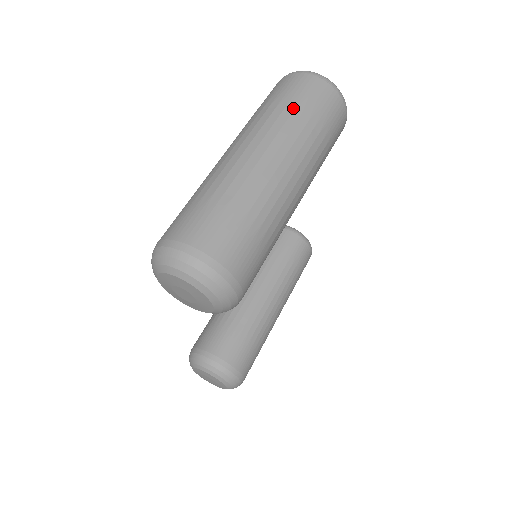
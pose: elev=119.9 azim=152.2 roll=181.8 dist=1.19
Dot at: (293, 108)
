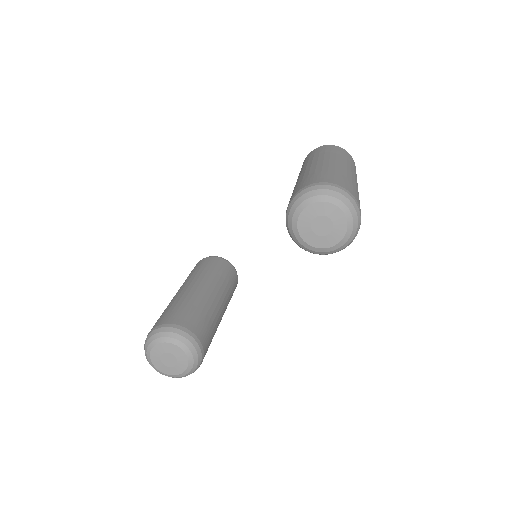
Dot at: (350, 161)
